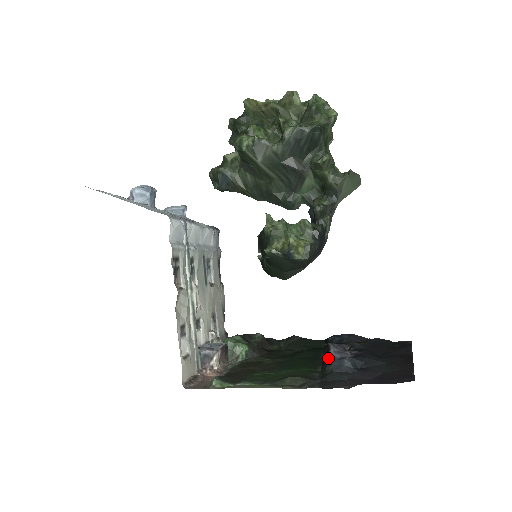
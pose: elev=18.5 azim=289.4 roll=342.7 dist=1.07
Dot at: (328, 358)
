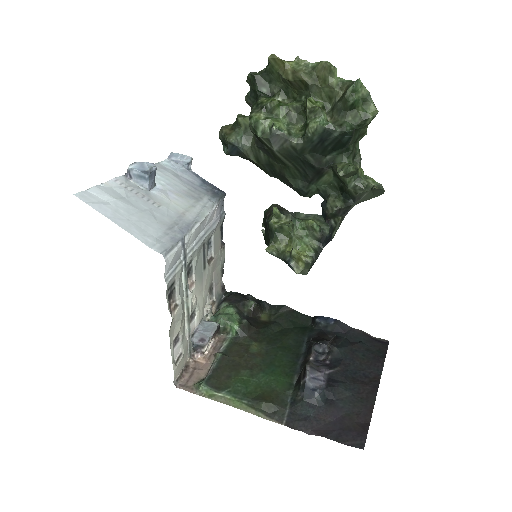
Dot at: (302, 384)
